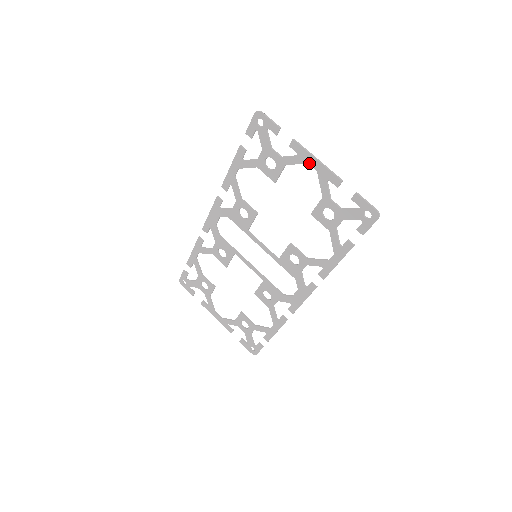
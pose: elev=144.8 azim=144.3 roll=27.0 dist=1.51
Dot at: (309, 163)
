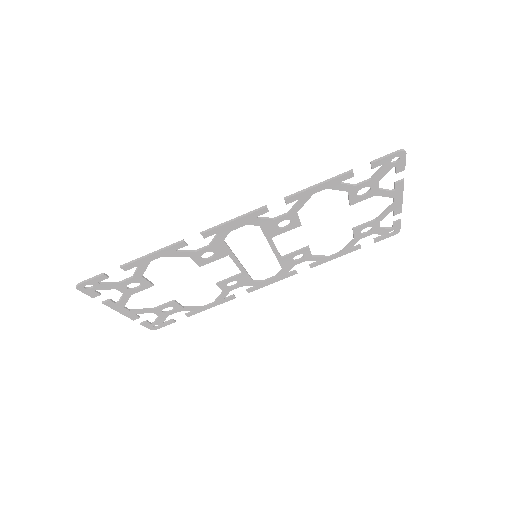
Dot at: (395, 198)
